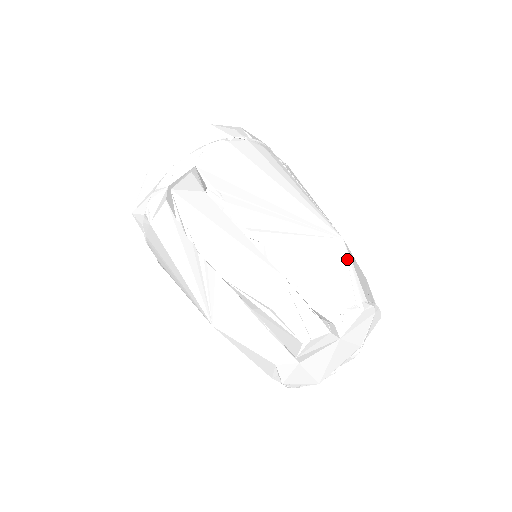
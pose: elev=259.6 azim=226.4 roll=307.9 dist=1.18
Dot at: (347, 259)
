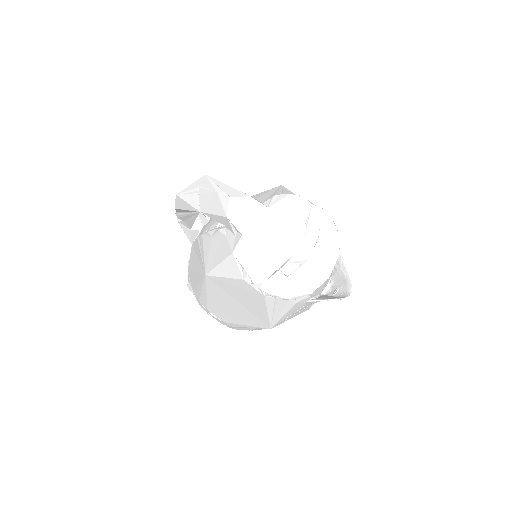
Dot at: (282, 188)
